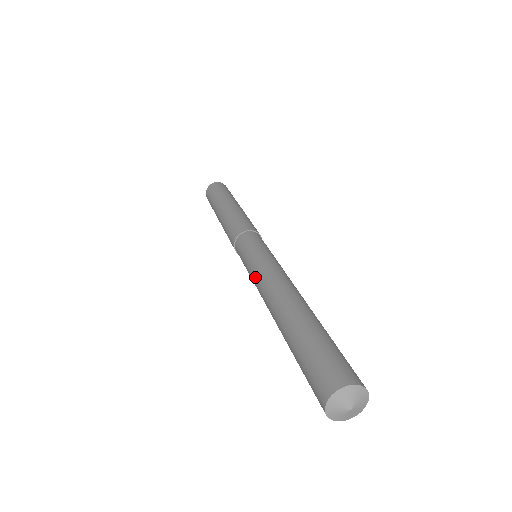
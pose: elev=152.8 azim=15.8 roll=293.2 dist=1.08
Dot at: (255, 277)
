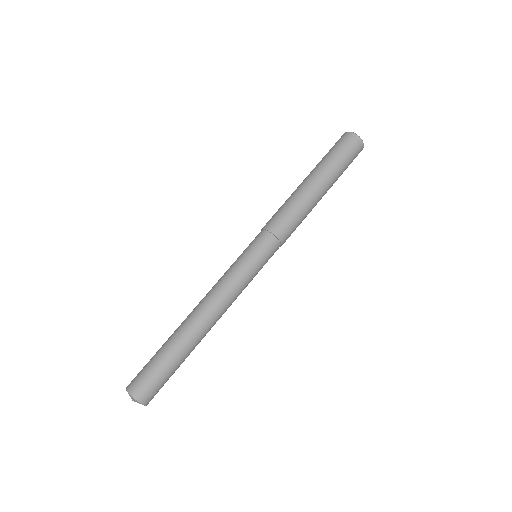
Dot at: occluded
